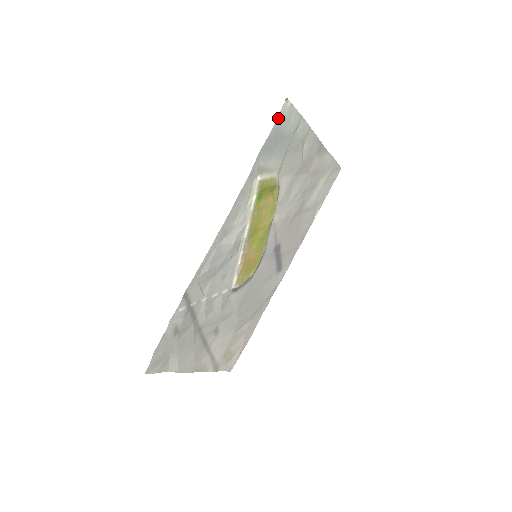
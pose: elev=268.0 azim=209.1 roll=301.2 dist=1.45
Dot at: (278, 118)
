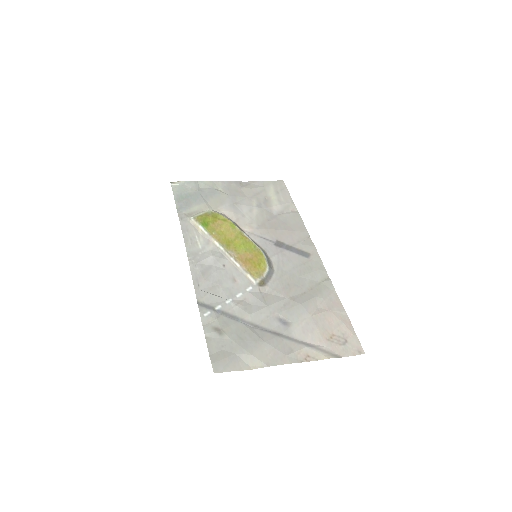
Dot at: (173, 191)
